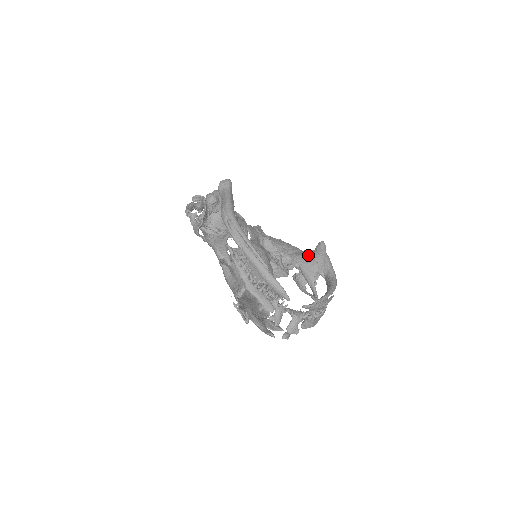
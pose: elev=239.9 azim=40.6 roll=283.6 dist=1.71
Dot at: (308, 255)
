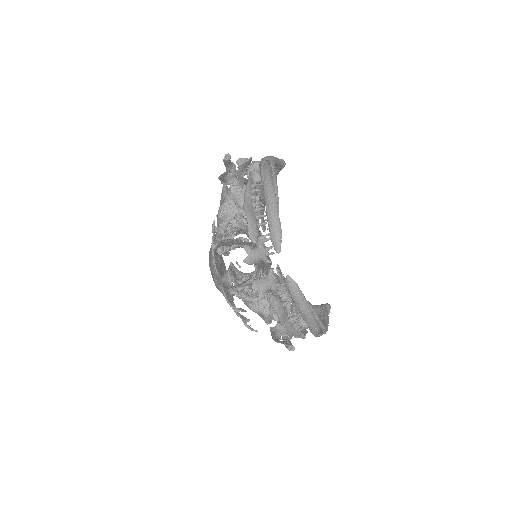
Dot at: occluded
